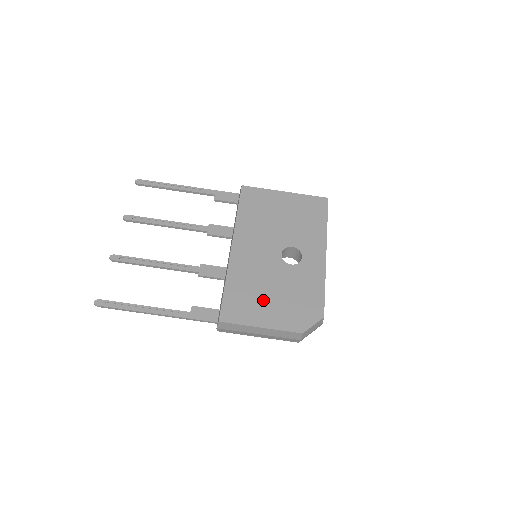
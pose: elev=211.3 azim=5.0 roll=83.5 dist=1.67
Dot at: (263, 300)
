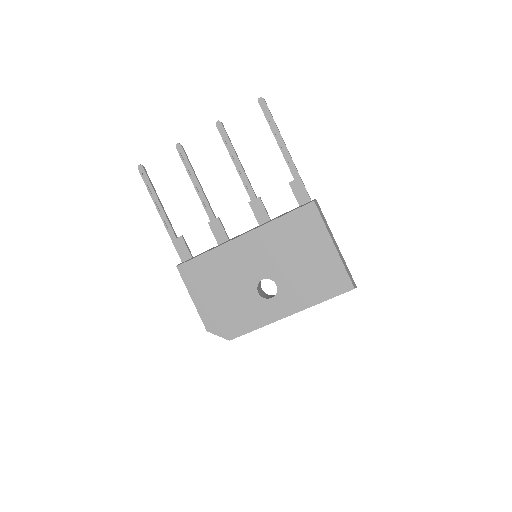
Dot at: (213, 288)
